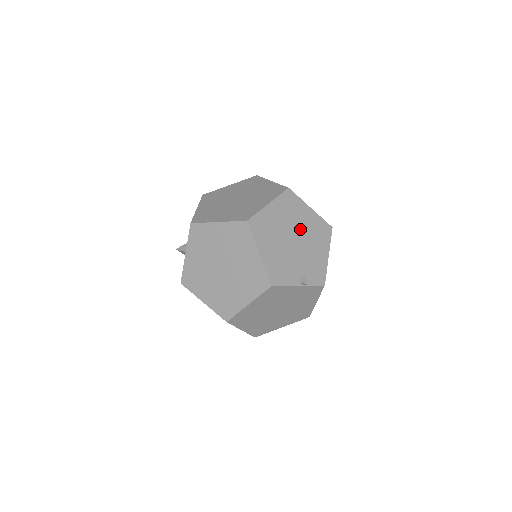
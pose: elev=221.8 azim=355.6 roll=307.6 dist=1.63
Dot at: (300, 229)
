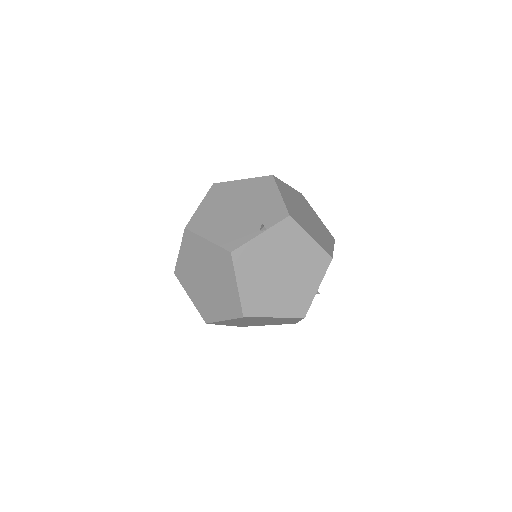
Dot at: (239, 199)
